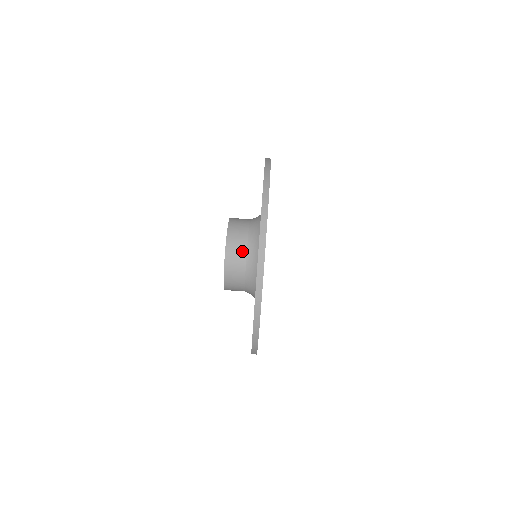
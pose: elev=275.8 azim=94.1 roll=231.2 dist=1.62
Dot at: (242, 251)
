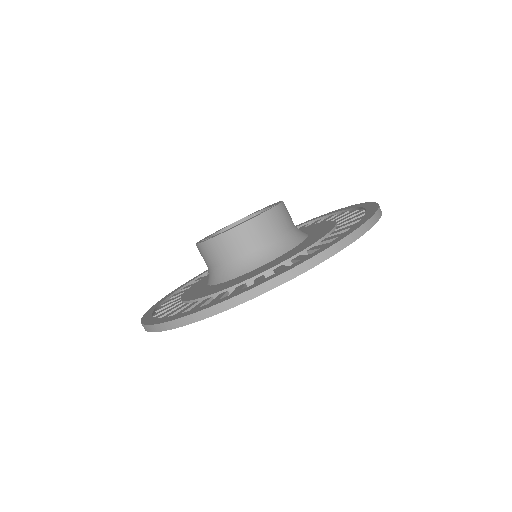
Dot at: (283, 227)
